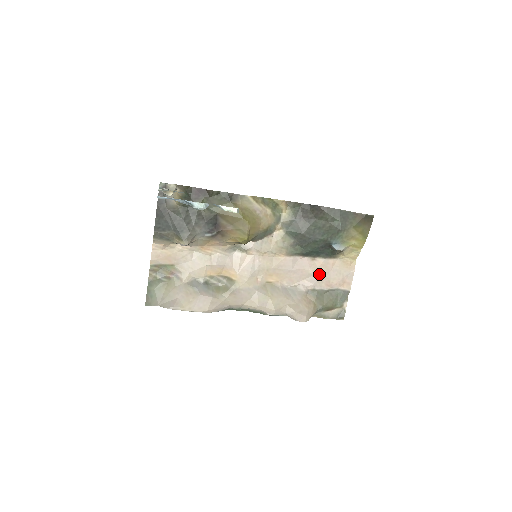
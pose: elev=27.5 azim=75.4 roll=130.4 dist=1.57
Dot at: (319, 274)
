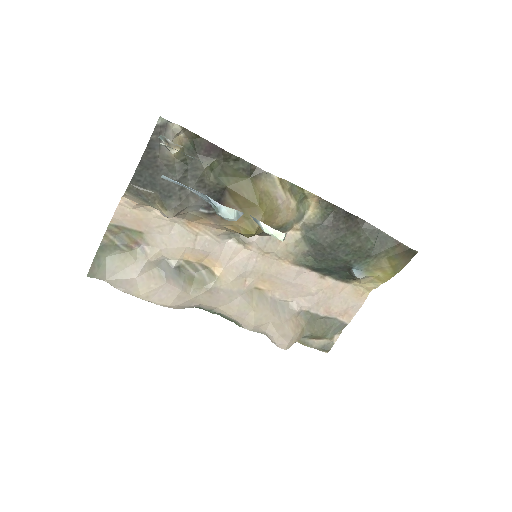
Dot at: (322, 296)
